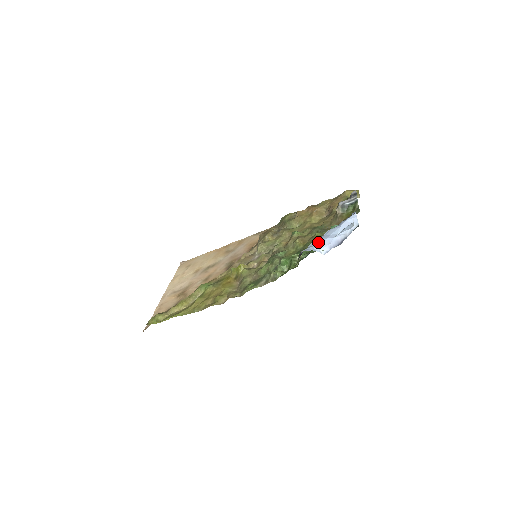
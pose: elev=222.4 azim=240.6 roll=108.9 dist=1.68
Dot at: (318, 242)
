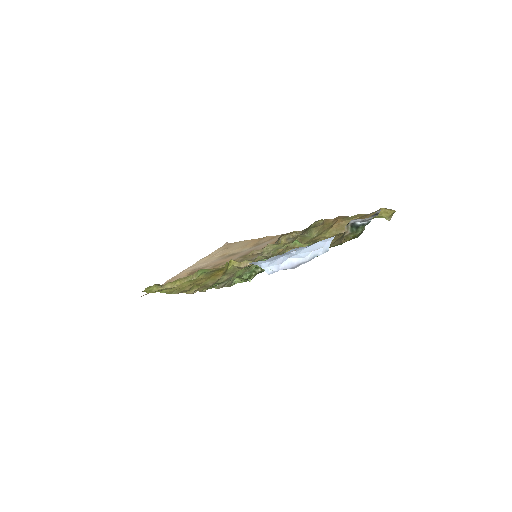
Dot at: (274, 258)
